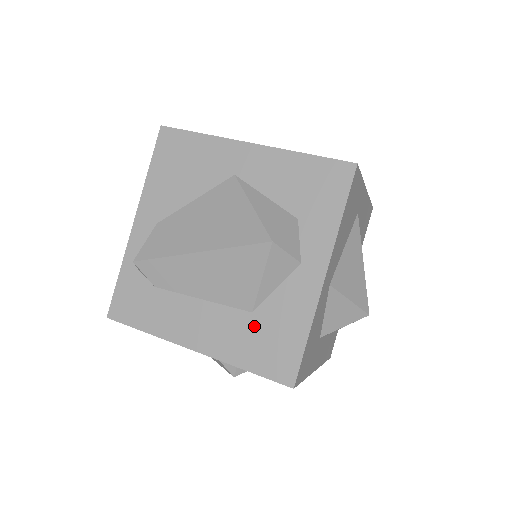
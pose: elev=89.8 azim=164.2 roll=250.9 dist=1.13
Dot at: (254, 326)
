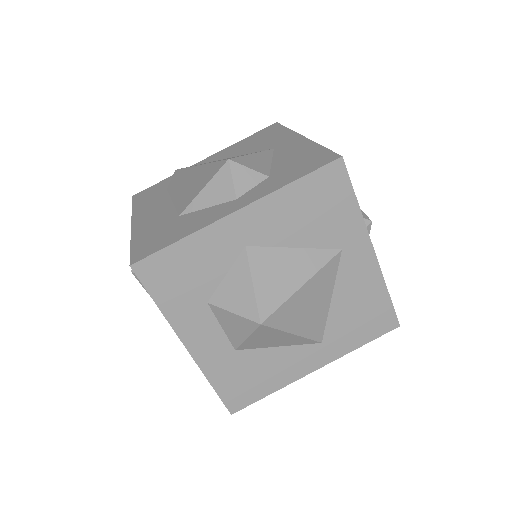
Dot at: (169, 223)
